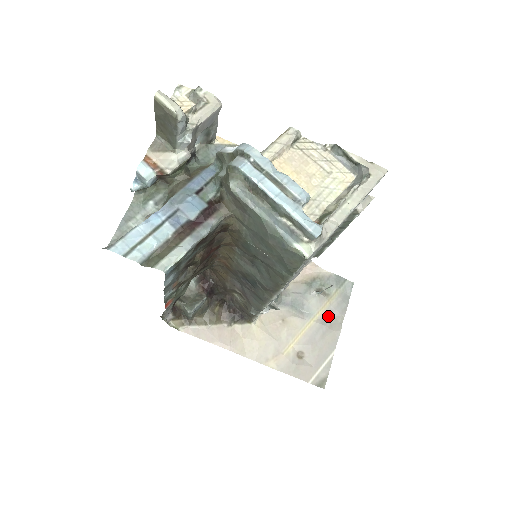
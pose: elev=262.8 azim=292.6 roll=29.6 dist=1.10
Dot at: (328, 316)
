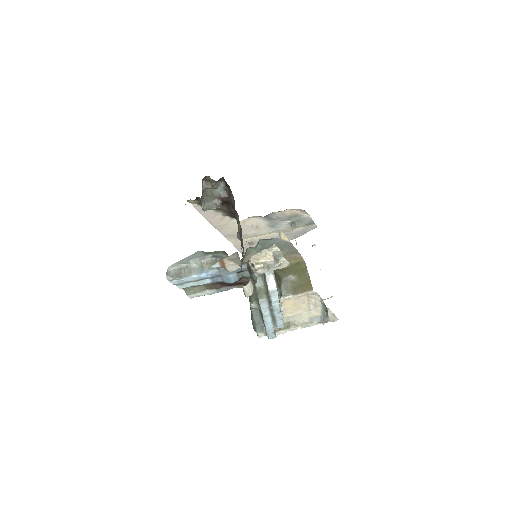
Dot at: (285, 234)
